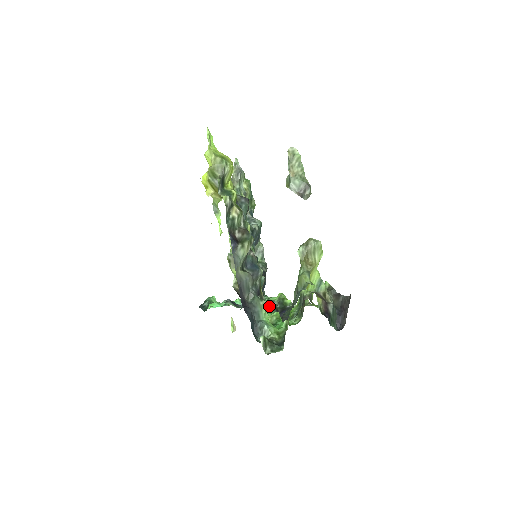
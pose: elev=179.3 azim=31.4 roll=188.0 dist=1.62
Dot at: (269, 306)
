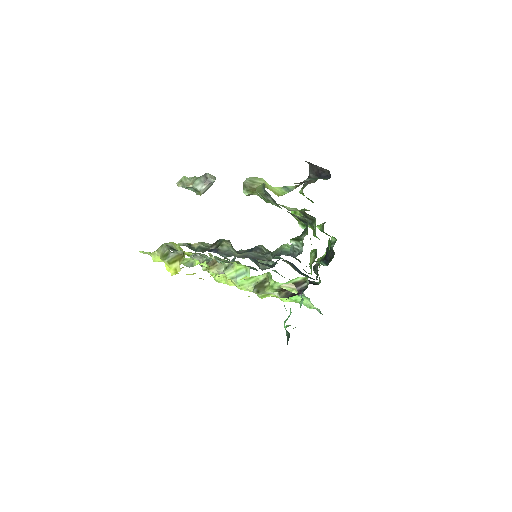
Dot at: (287, 244)
